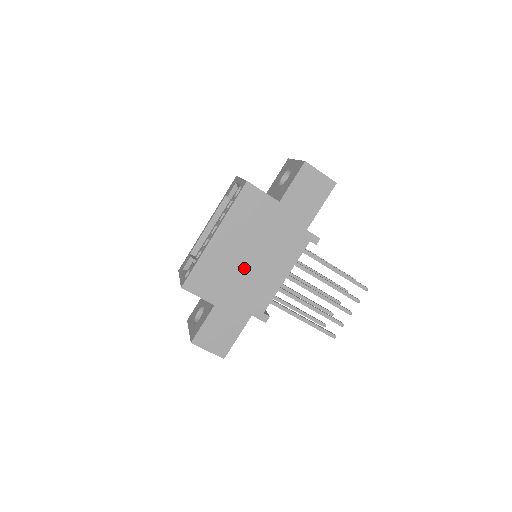
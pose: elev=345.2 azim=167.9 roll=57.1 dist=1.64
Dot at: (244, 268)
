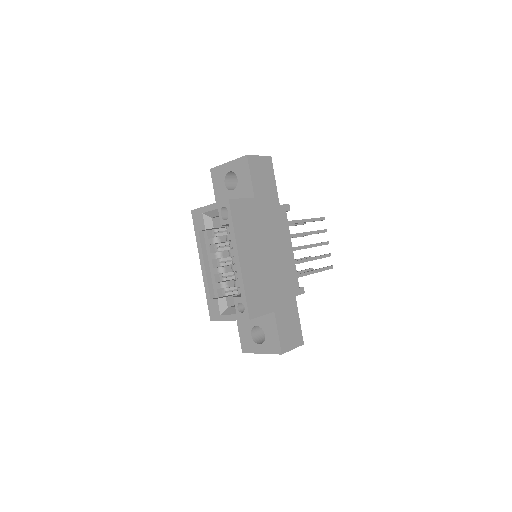
Dot at: (270, 266)
